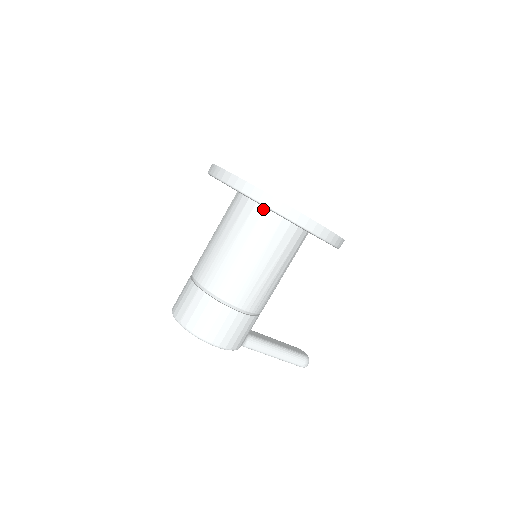
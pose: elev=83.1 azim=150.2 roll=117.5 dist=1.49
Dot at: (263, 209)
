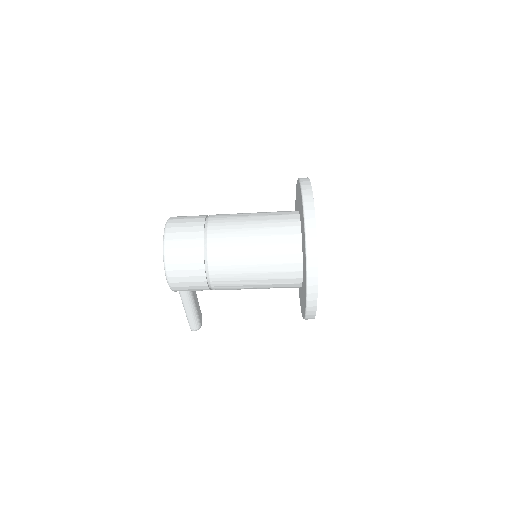
Dot at: (300, 252)
